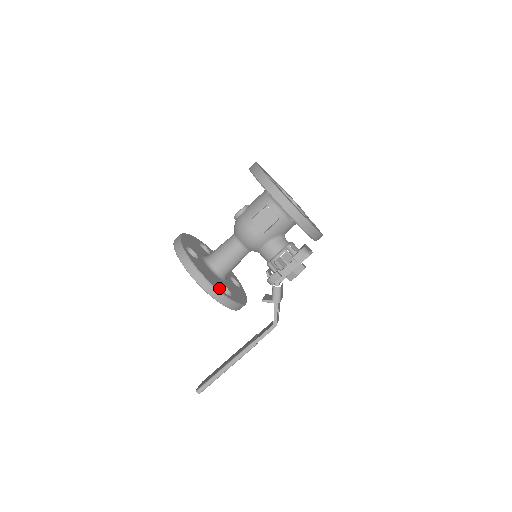
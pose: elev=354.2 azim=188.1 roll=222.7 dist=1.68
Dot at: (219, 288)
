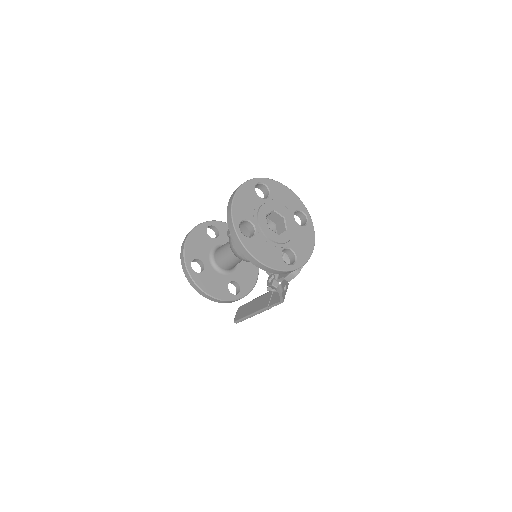
Dot at: (226, 295)
